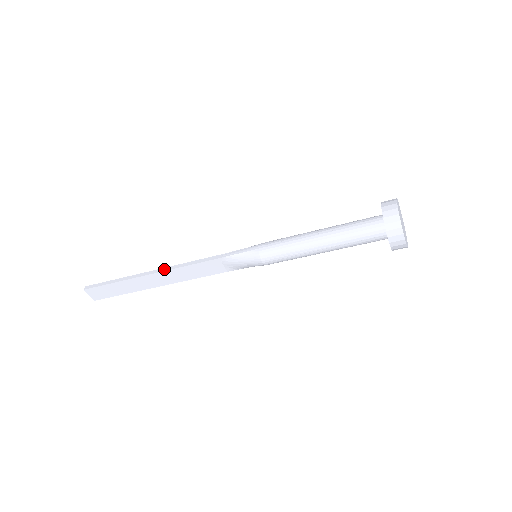
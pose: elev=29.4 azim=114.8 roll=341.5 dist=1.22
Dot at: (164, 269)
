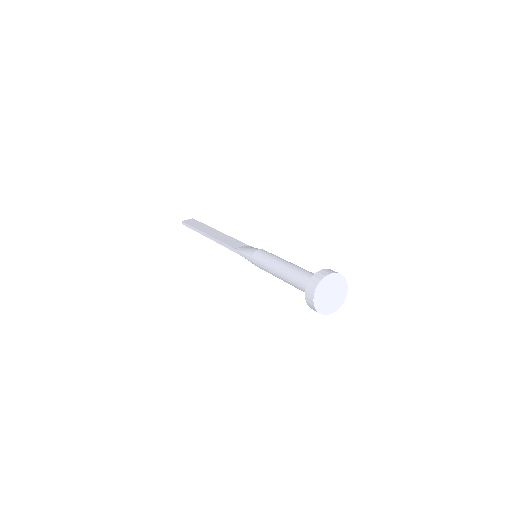
Dot at: (212, 239)
